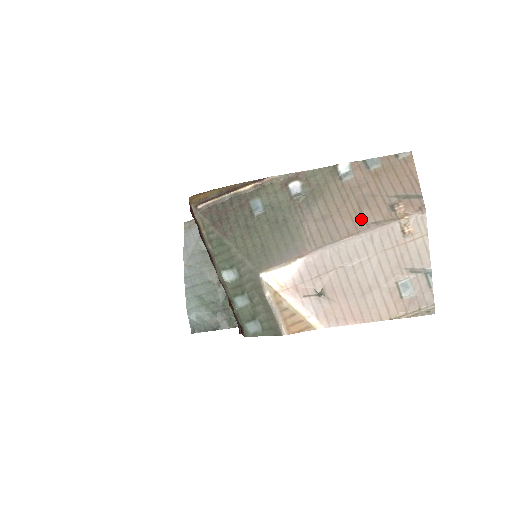
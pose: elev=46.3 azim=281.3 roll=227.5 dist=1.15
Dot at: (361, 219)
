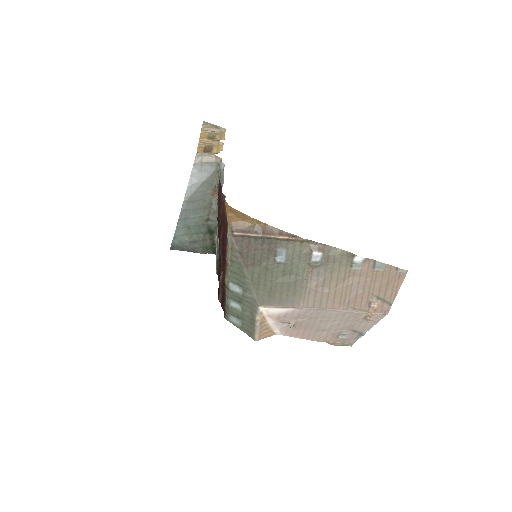
Dot at: (346, 302)
